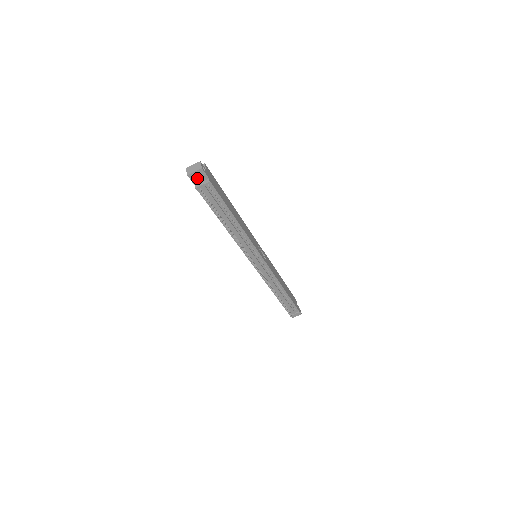
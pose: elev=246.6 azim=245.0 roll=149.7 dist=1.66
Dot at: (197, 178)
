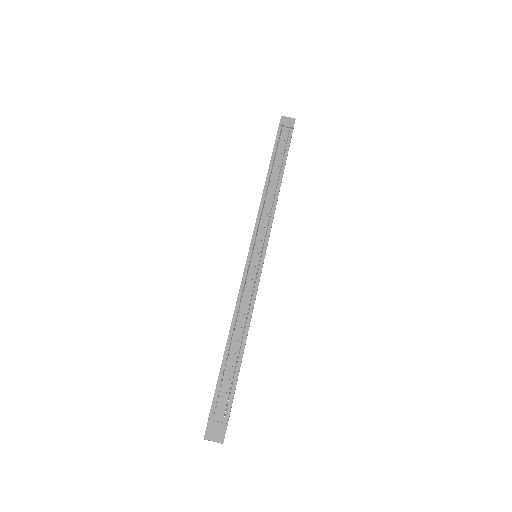
Dot at: (286, 123)
